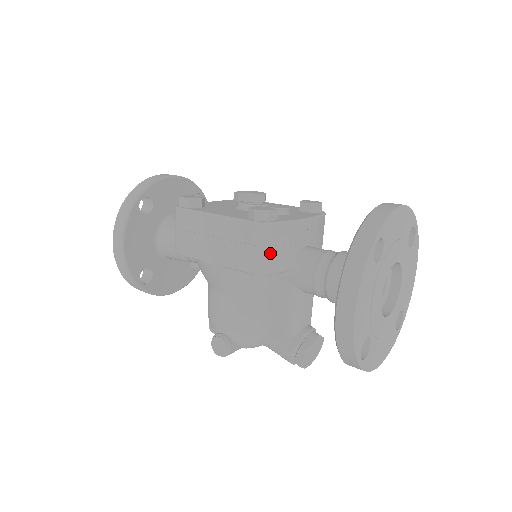
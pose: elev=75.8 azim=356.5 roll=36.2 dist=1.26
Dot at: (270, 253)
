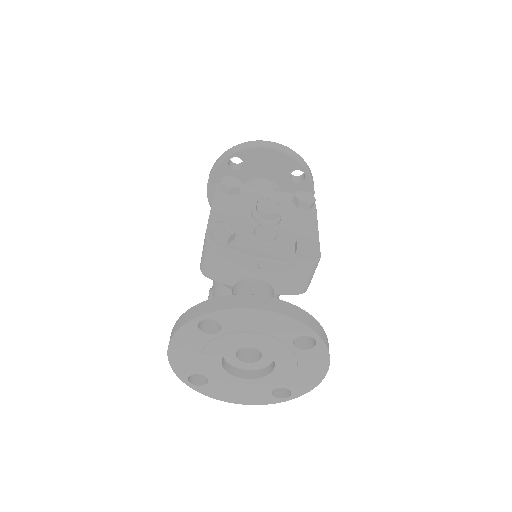
Dot at: (210, 265)
